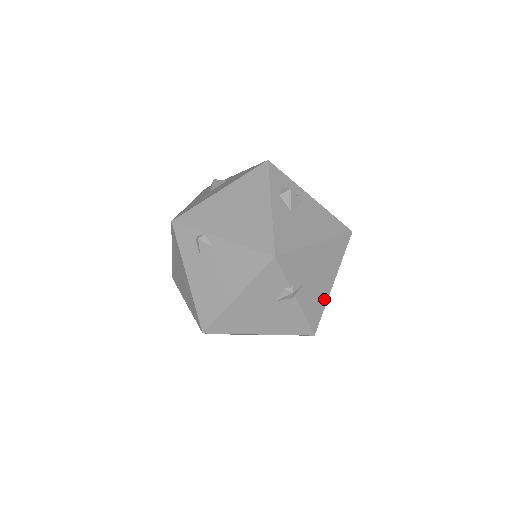
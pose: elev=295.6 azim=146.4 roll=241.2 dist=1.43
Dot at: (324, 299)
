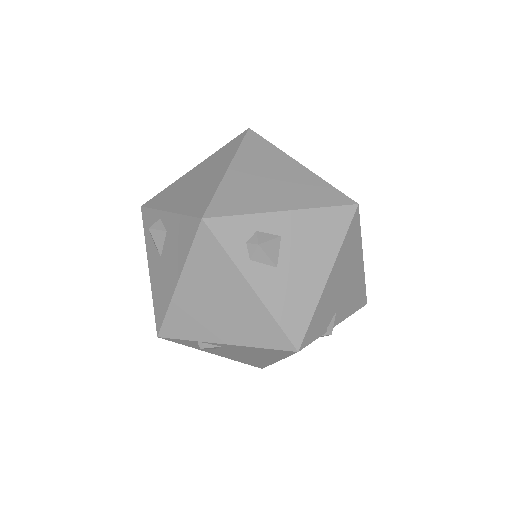
Dot at: (361, 280)
